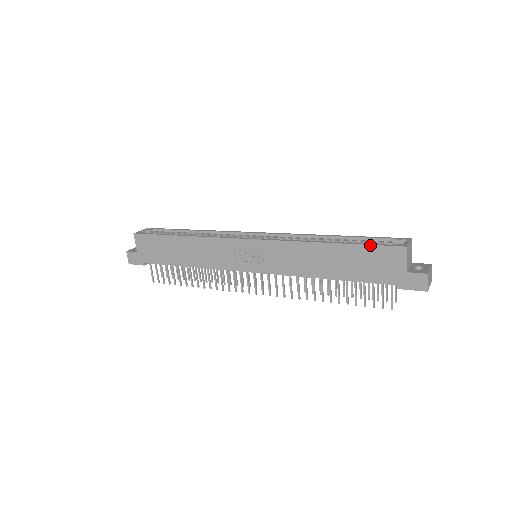
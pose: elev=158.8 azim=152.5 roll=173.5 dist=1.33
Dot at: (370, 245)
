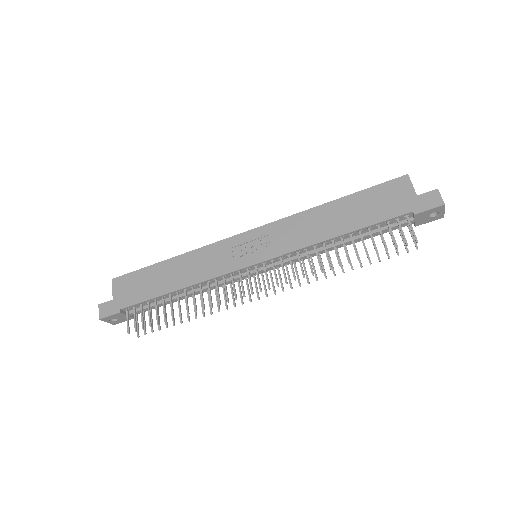
Dot at: (373, 186)
